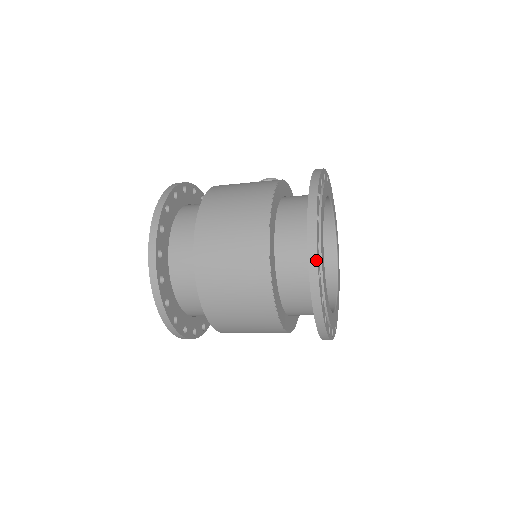
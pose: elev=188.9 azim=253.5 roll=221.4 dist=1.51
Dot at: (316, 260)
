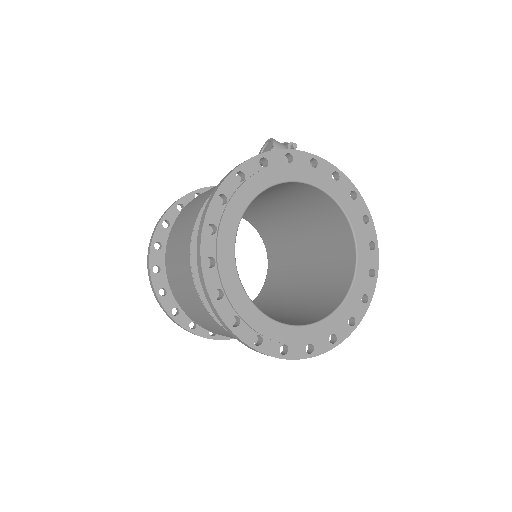
Dot at: (217, 313)
